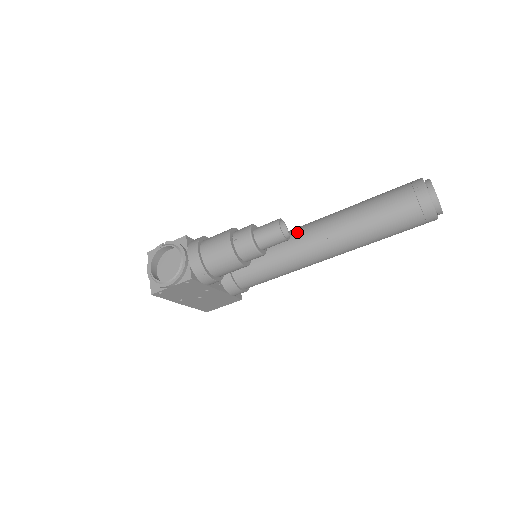
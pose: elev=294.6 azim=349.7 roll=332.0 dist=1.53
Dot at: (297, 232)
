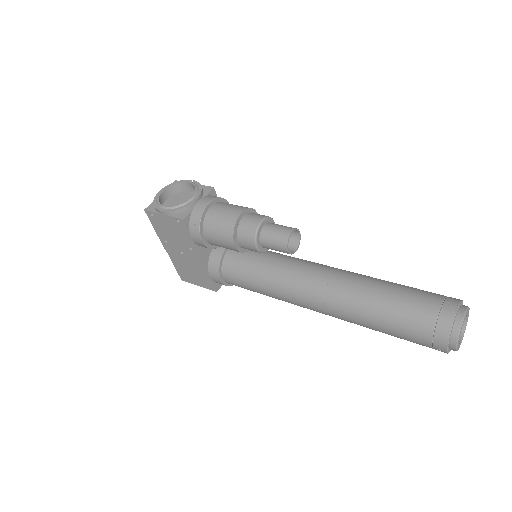
Dot at: (307, 262)
